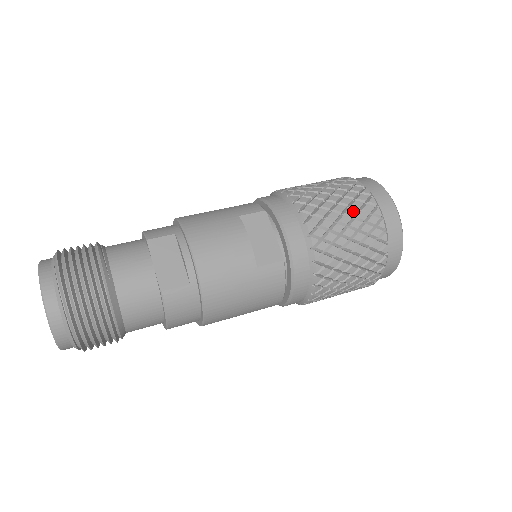
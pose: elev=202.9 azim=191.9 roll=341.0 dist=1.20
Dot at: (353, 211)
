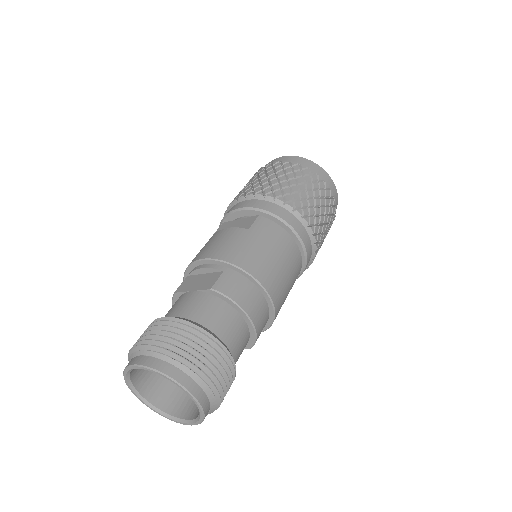
Dot at: (262, 173)
